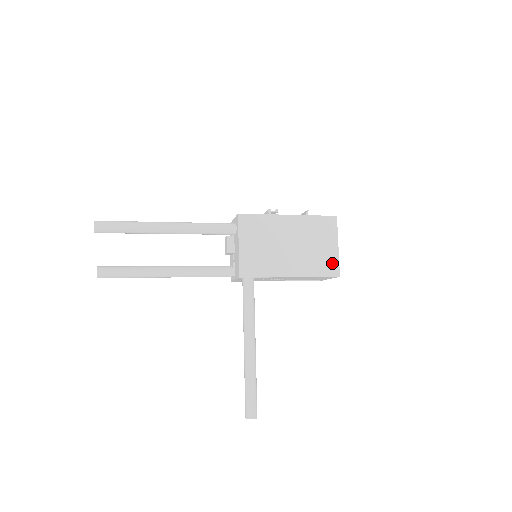
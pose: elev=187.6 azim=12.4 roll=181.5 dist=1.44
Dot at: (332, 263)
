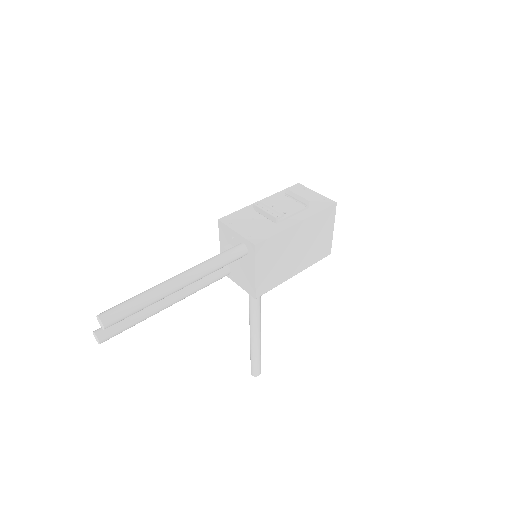
Dot at: (327, 247)
